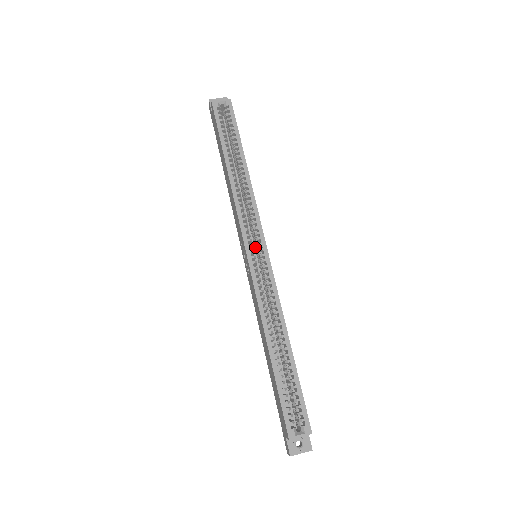
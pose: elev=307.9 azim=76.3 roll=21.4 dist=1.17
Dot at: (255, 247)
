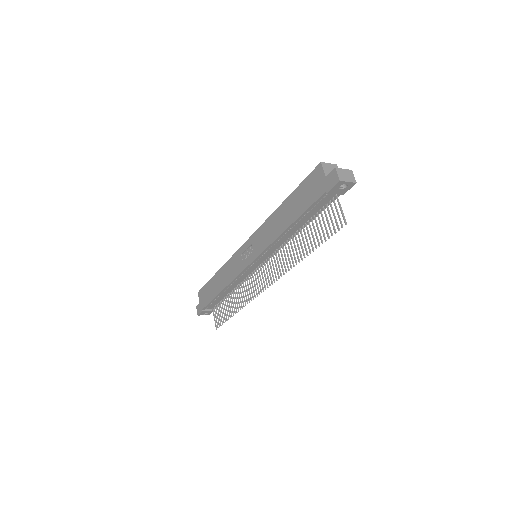
Dot at: occluded
